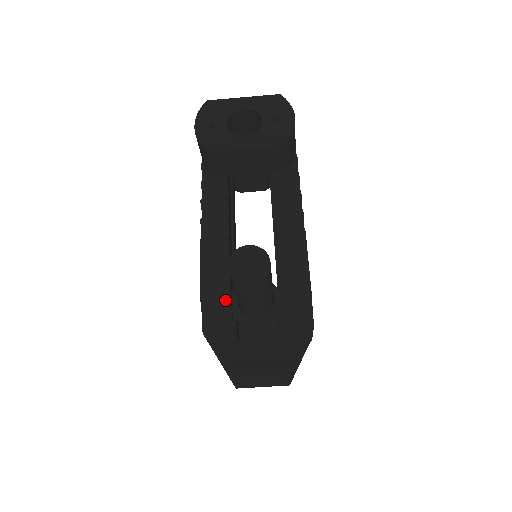
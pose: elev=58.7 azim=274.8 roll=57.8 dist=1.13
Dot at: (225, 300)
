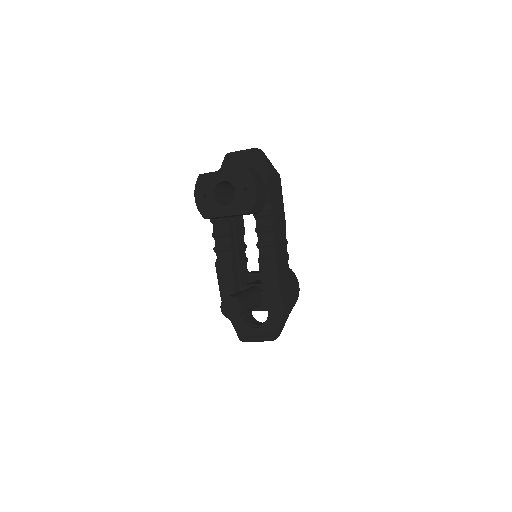
Dot at: occluded
